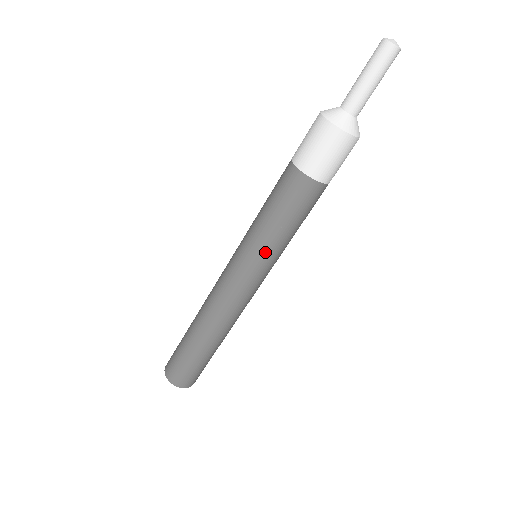
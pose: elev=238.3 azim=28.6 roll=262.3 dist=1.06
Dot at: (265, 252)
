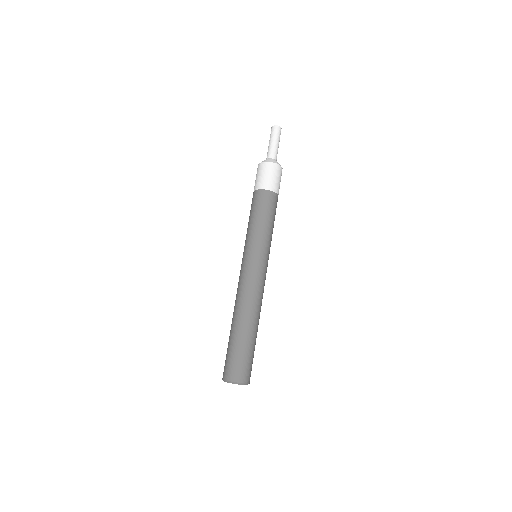
Dot at: (251, 241)
